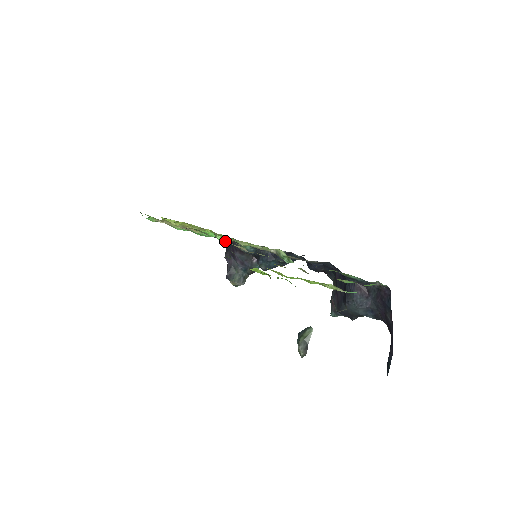
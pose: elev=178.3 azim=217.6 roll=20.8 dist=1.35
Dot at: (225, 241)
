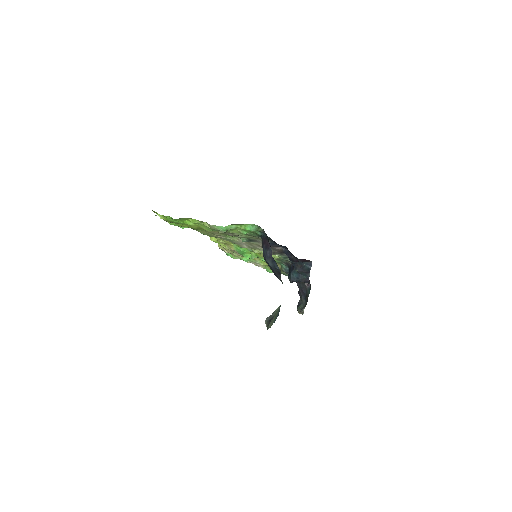
Dot at: occluded
